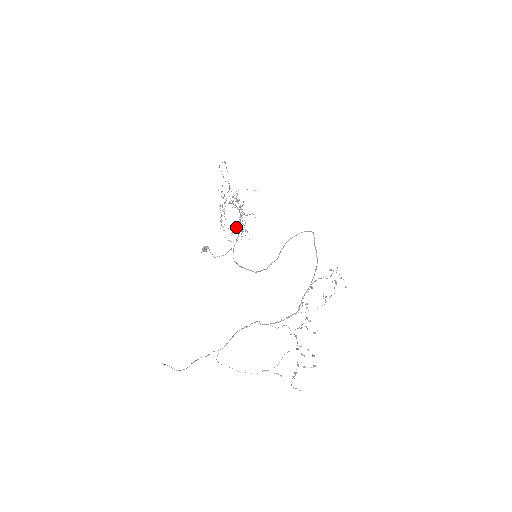
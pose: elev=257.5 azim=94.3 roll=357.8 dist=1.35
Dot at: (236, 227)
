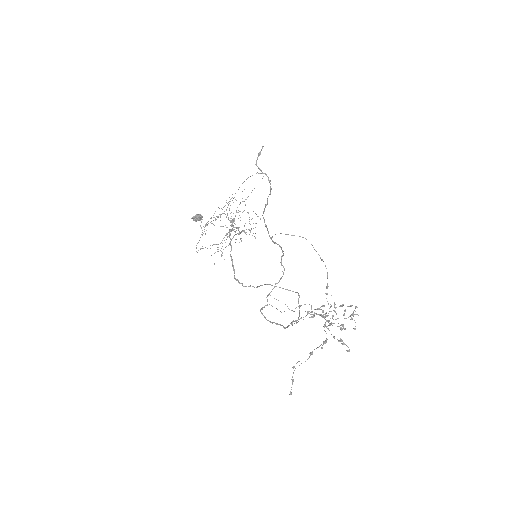
Dot at: (213, 244)
